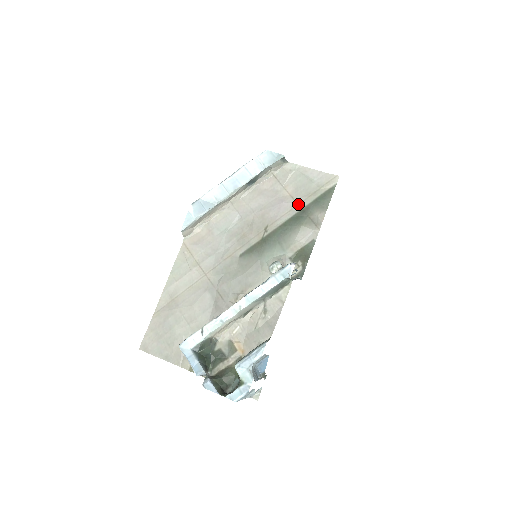
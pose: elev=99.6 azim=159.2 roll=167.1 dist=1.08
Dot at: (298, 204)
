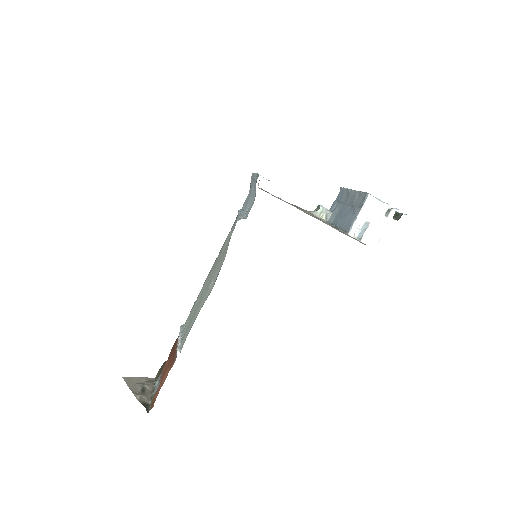
Dot at: occluded
